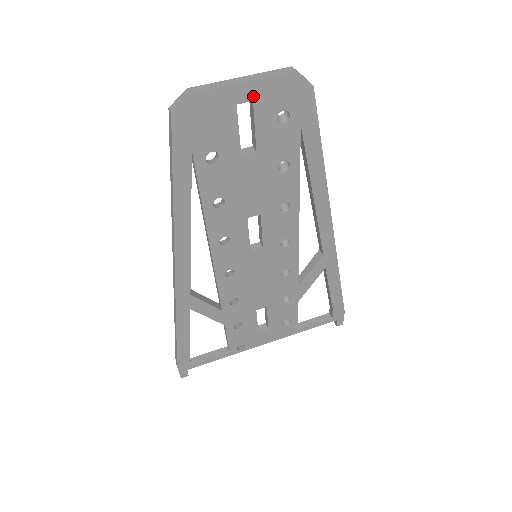
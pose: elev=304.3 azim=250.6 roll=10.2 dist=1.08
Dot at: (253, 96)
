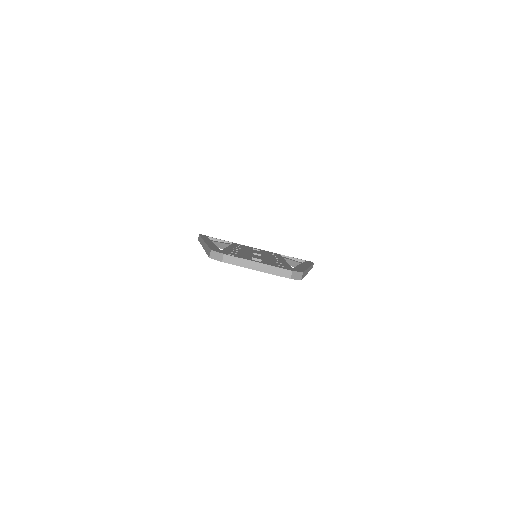
Dot at: occluded
